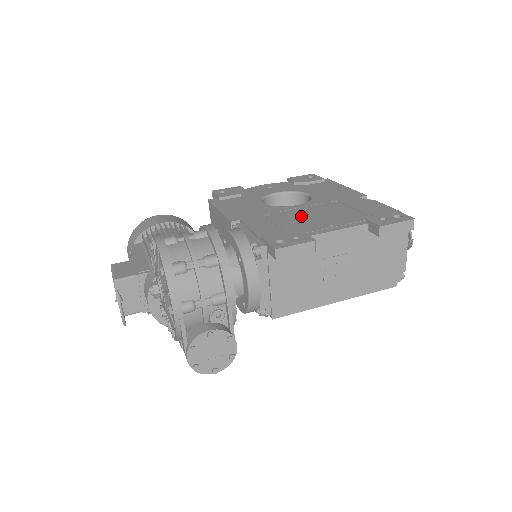
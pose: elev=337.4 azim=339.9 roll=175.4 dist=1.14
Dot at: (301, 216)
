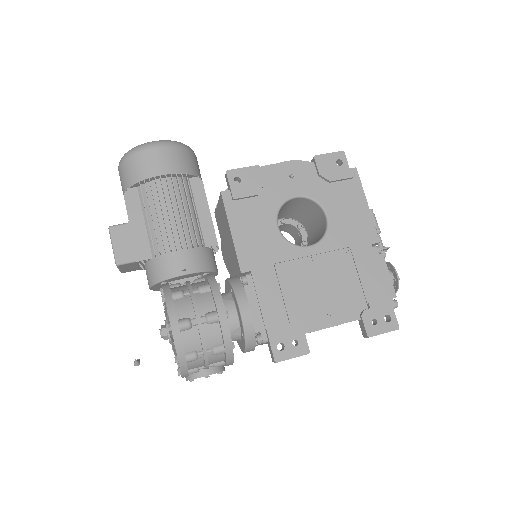
Dot at: (308, 281)
